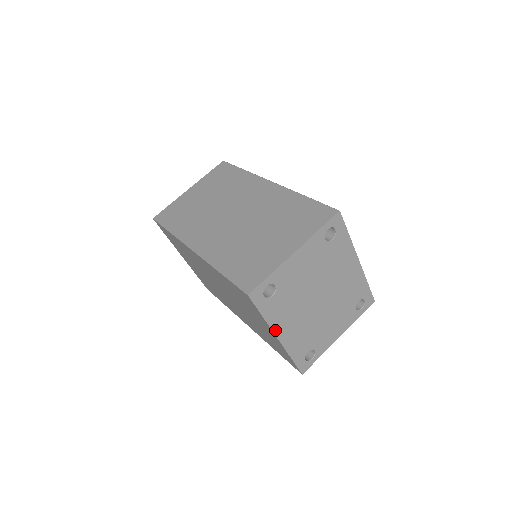
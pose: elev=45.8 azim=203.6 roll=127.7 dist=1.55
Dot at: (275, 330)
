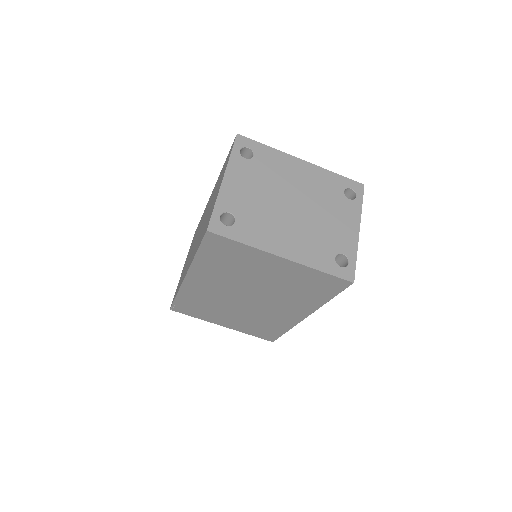
Dot at: (270, 251)
